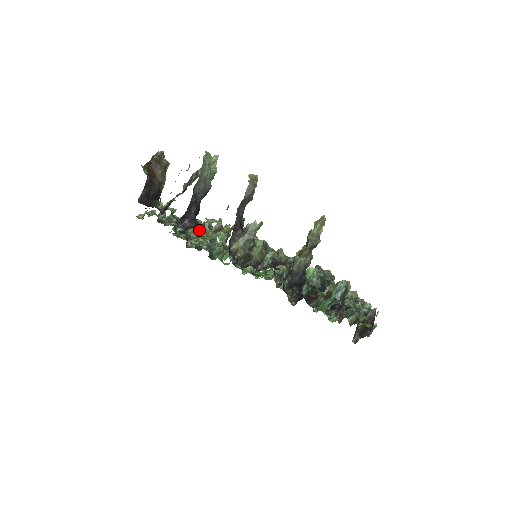
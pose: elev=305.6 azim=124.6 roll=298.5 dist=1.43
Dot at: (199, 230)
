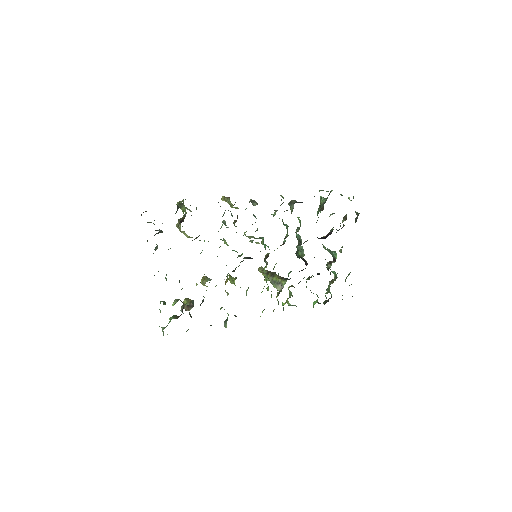
Dot at: occluded
